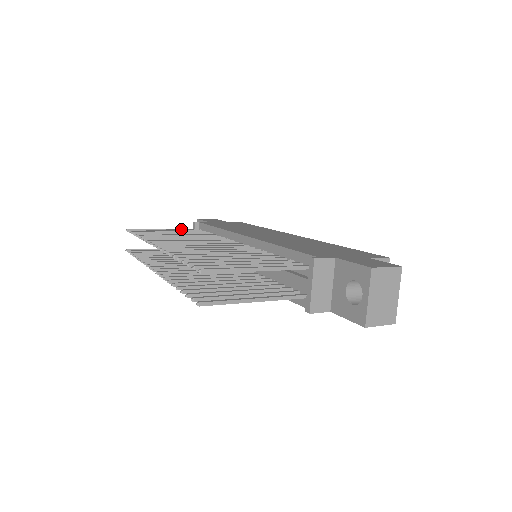
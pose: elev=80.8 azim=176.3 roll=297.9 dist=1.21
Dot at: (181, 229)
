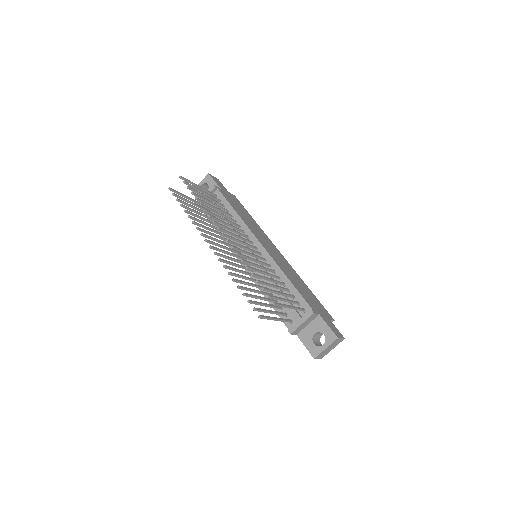
Dot at: (207, 190)
